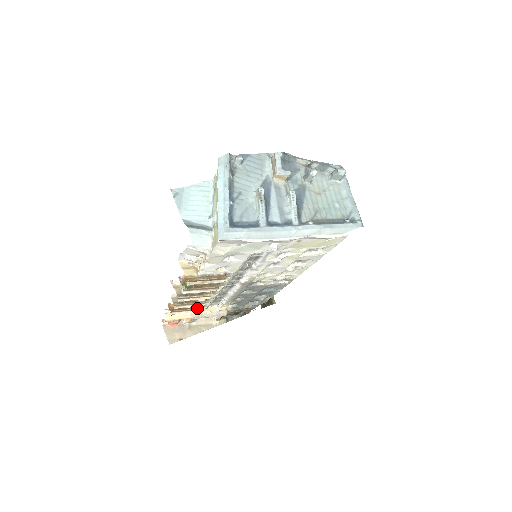
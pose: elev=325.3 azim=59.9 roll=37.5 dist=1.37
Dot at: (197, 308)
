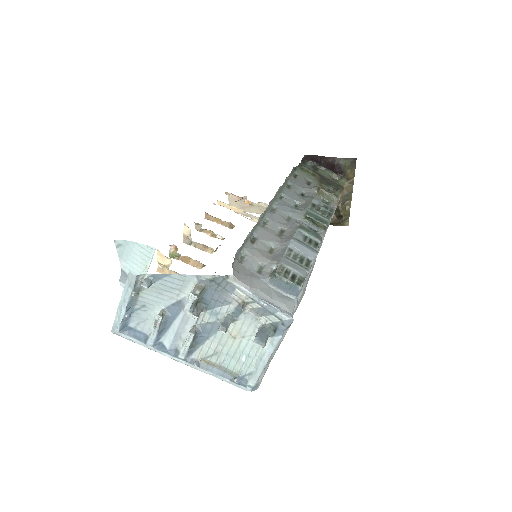
Dot at: (228, 227)
